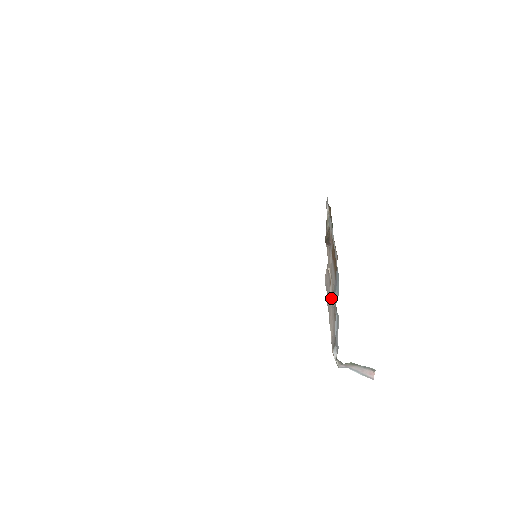
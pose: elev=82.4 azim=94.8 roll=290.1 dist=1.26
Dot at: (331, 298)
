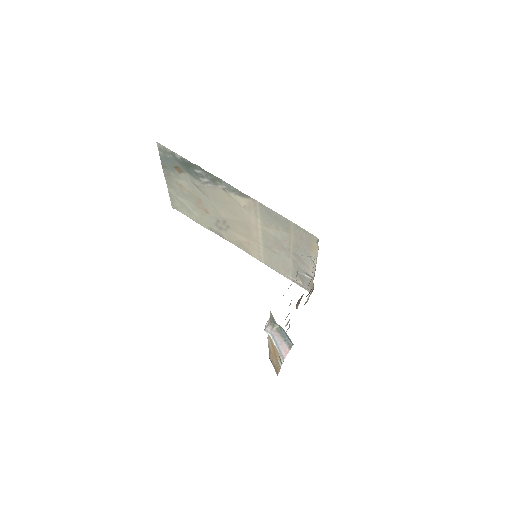
Dot at: occluded
